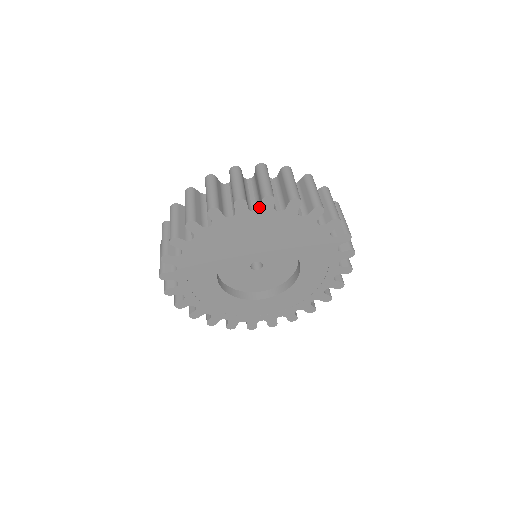
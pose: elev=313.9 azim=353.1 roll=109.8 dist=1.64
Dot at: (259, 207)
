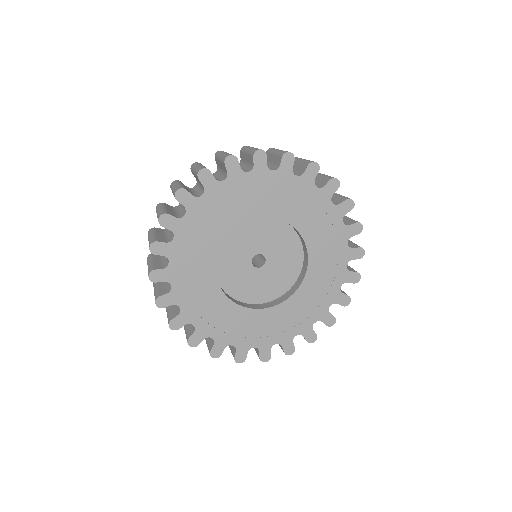
Dot at: (277, 167)
